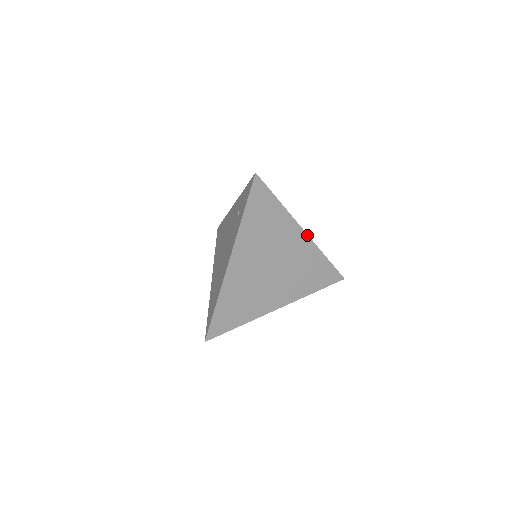
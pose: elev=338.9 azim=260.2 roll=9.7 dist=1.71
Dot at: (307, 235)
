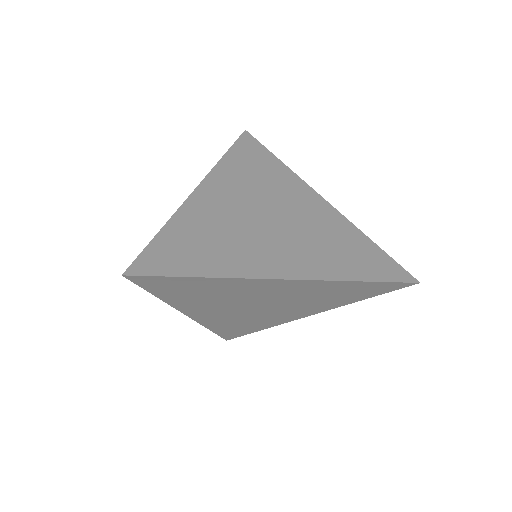
Dot at: (327, 202)
